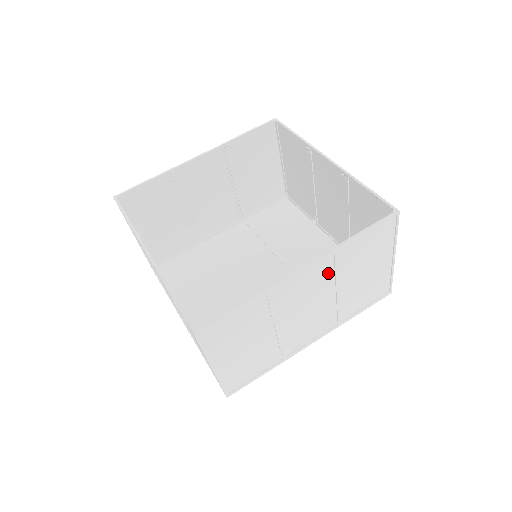
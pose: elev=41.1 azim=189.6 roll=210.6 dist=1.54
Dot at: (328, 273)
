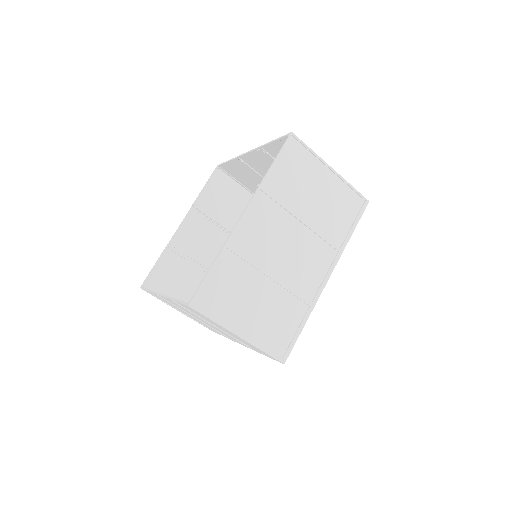
Dot at: (275, 210)
